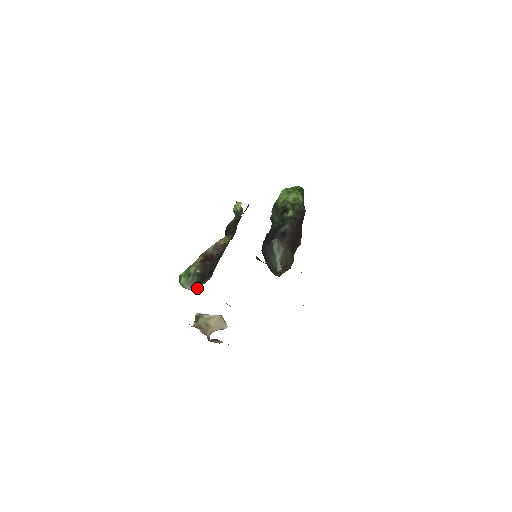
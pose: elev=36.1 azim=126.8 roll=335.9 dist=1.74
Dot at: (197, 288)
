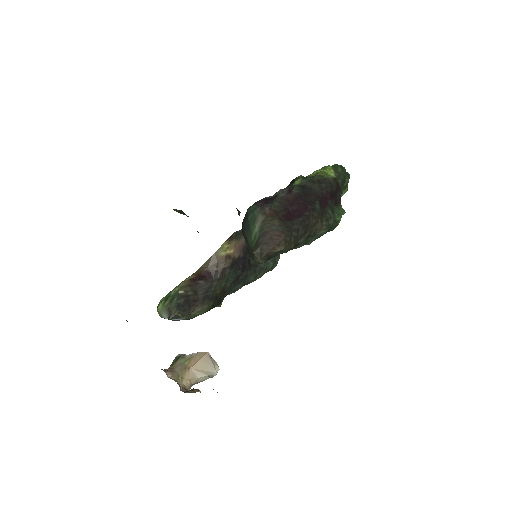
Dot at: (175, 314)
